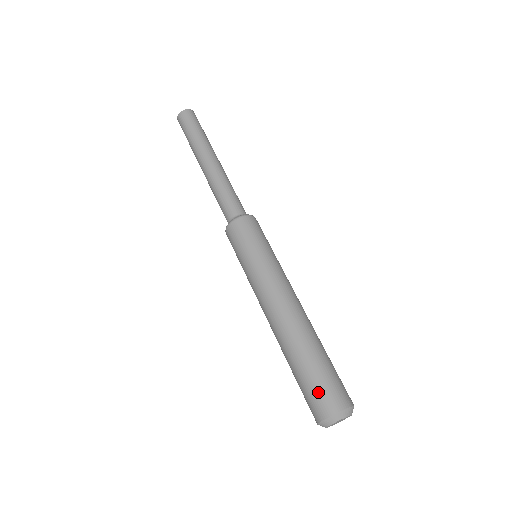
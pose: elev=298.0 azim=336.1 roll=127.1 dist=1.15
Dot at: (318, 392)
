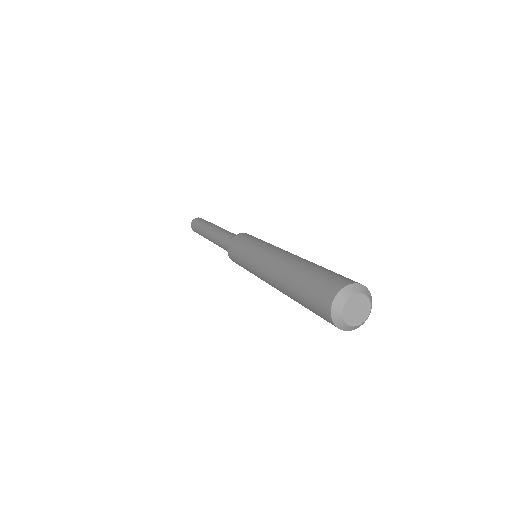
Dot at: (323, 282)
